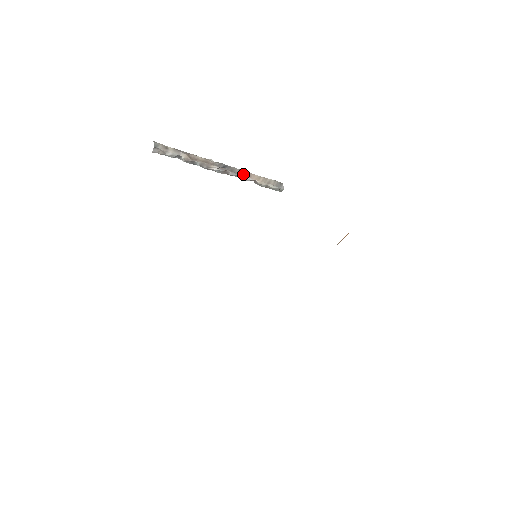
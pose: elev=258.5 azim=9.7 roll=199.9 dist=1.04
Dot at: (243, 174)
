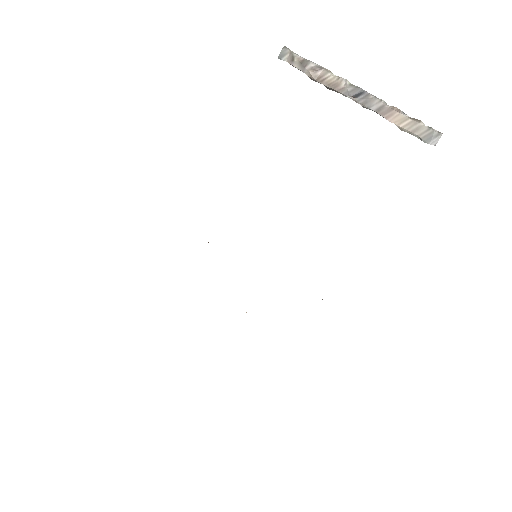
Dot at: (381, 110)
